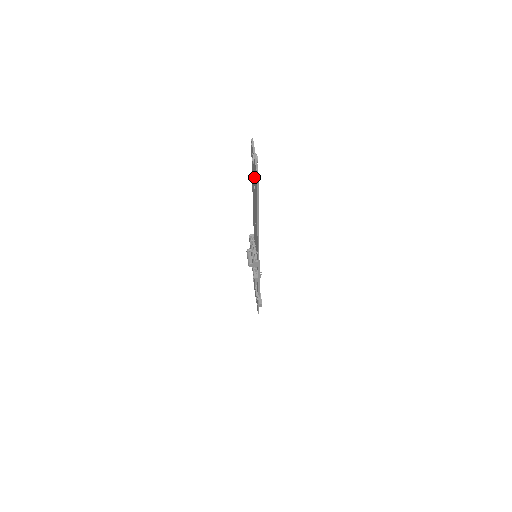
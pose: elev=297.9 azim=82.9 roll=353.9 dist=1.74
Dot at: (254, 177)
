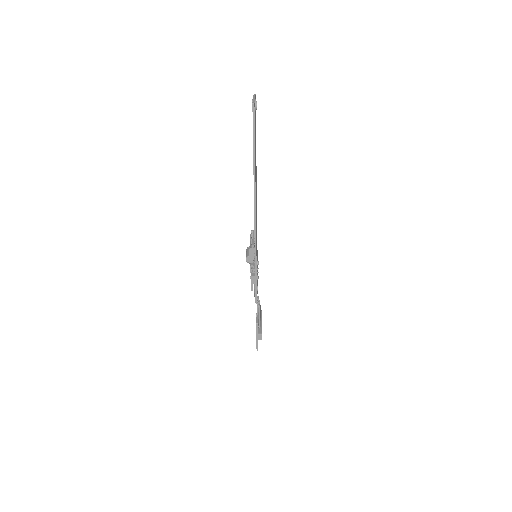
Dot at: occluded
